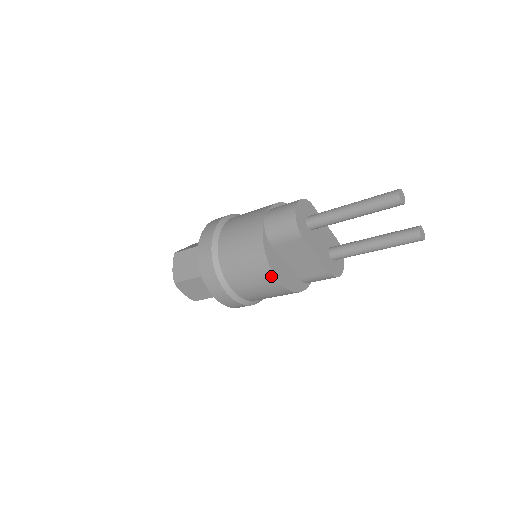
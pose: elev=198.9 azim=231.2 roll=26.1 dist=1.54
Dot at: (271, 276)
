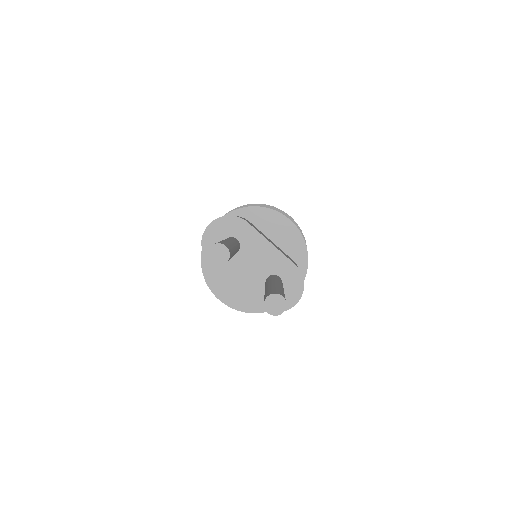
Dot at: (212, 291)
